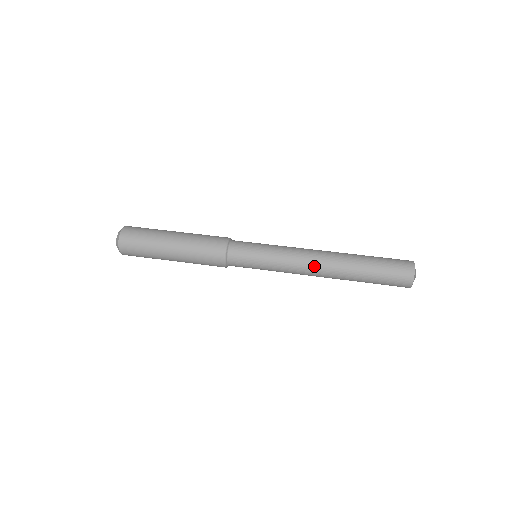
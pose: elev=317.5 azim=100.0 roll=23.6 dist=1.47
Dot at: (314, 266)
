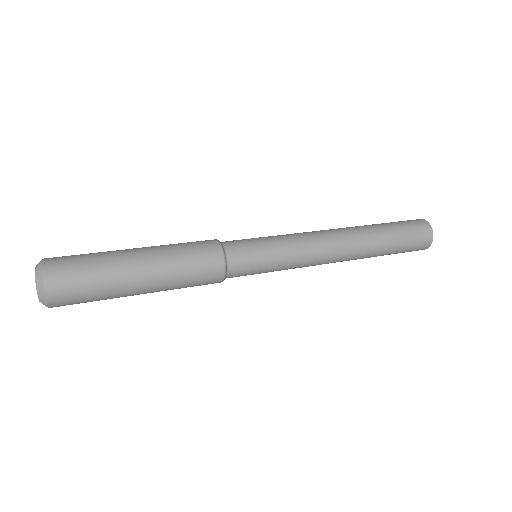
Dot at: (328, 231)
